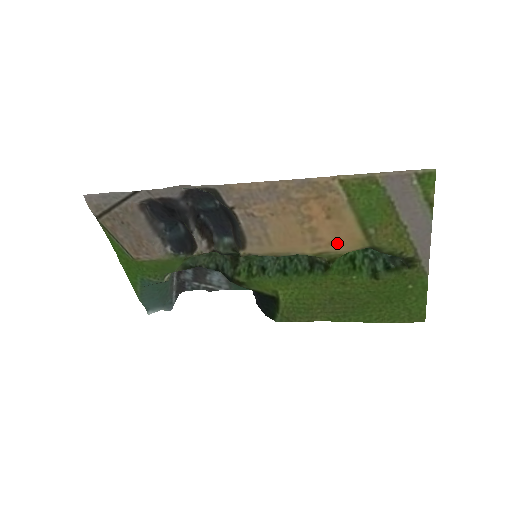
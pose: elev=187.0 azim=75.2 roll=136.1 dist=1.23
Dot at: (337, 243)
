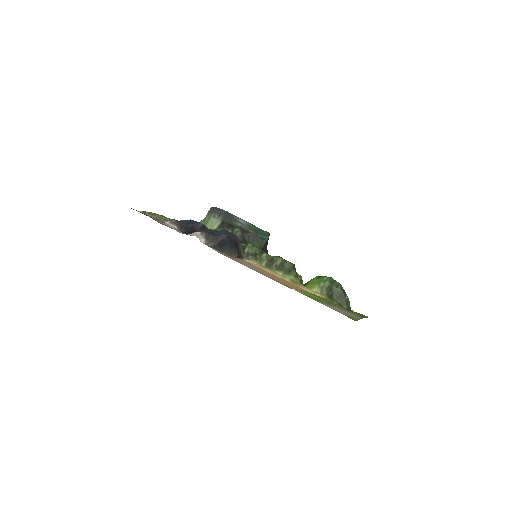
Dot at: (303, 289)
